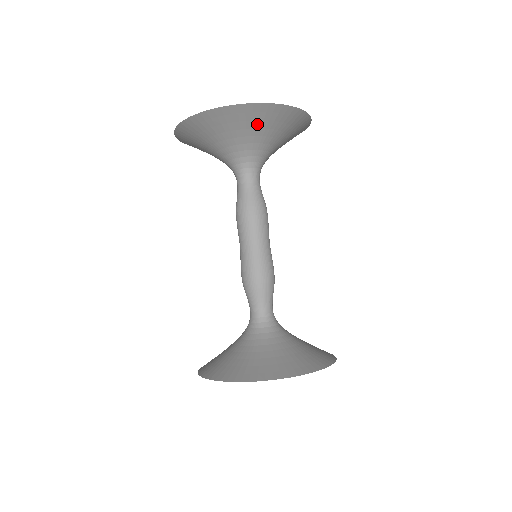
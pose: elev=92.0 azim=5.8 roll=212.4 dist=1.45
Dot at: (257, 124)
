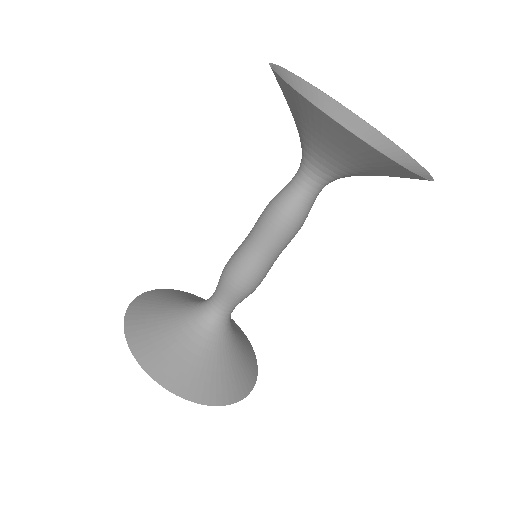
Dot at: (368, 163)
